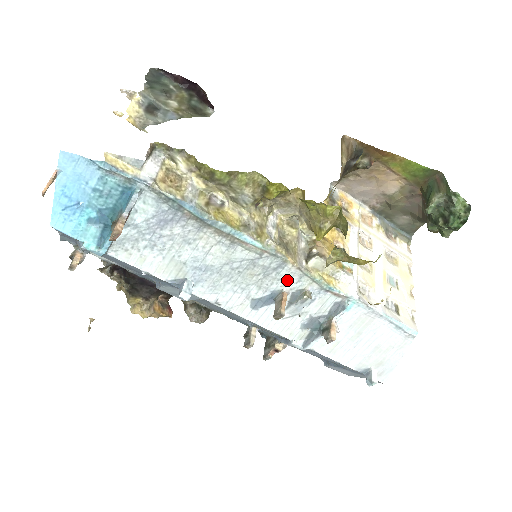
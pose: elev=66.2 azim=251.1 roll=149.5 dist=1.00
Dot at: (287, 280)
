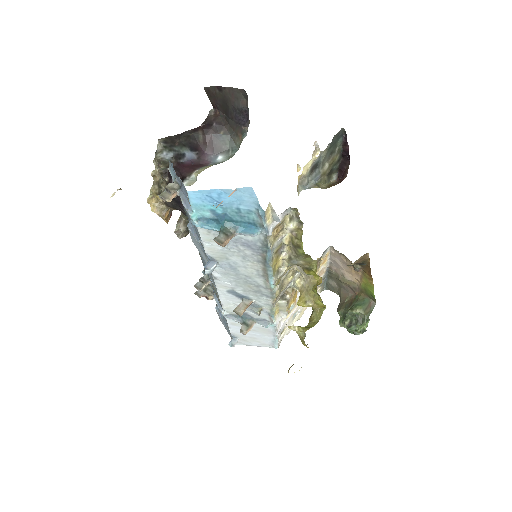
Dot at: (261, 300)
